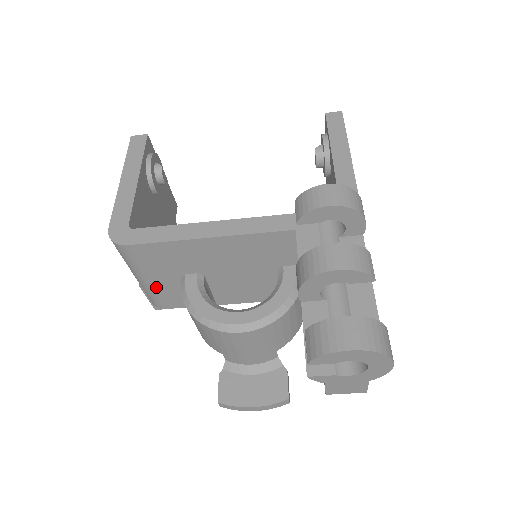
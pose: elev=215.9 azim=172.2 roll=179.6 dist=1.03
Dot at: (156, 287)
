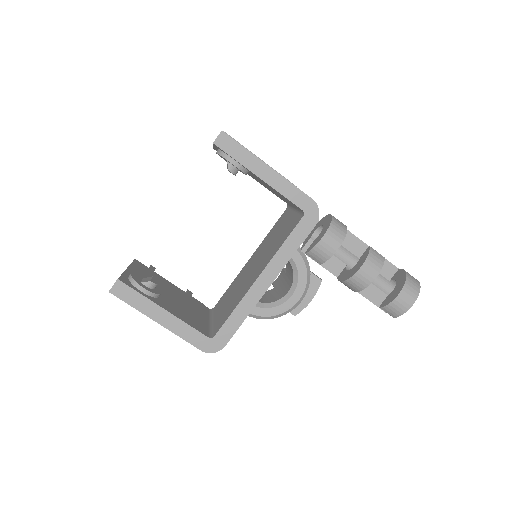
Dot at: occluded
